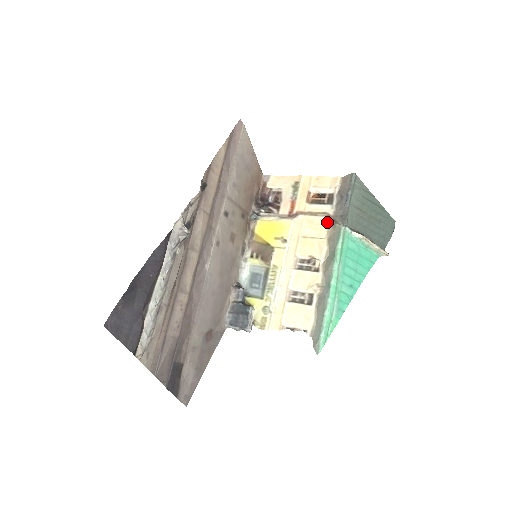
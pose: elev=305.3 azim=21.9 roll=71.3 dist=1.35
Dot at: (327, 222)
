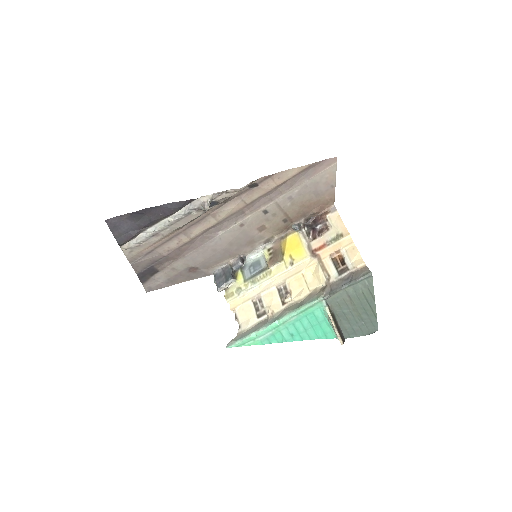
Dot at: (322, 283)
